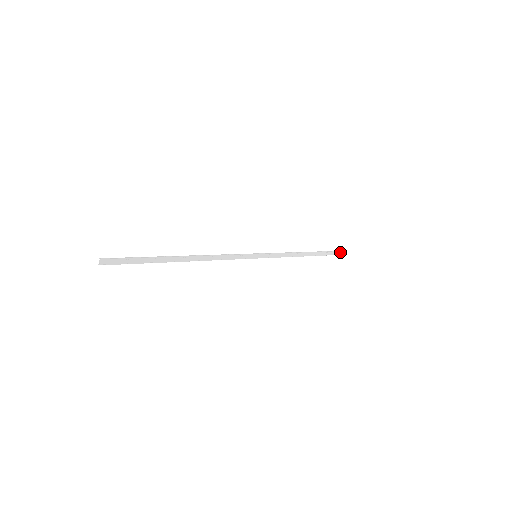
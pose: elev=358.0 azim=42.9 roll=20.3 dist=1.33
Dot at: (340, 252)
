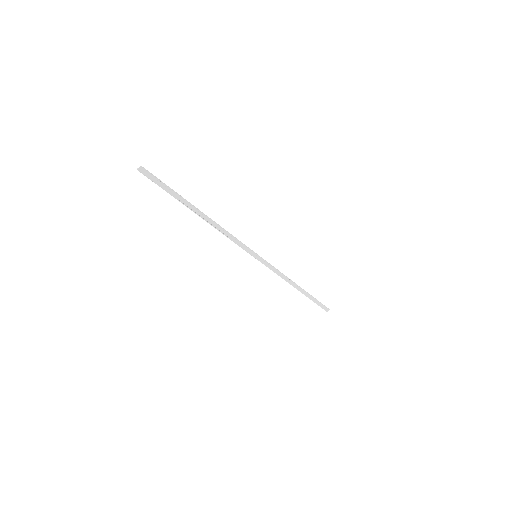
Dot at: (325, 307)
